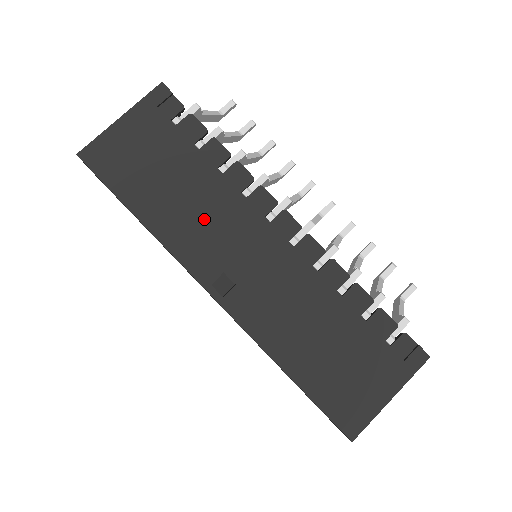
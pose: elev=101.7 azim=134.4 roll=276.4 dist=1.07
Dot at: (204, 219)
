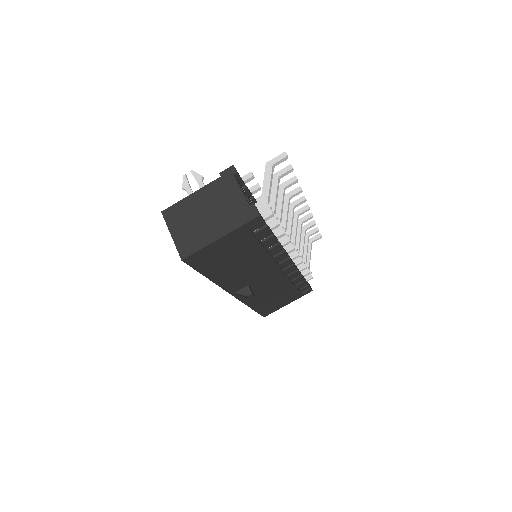
Dot at: (246, 272)
